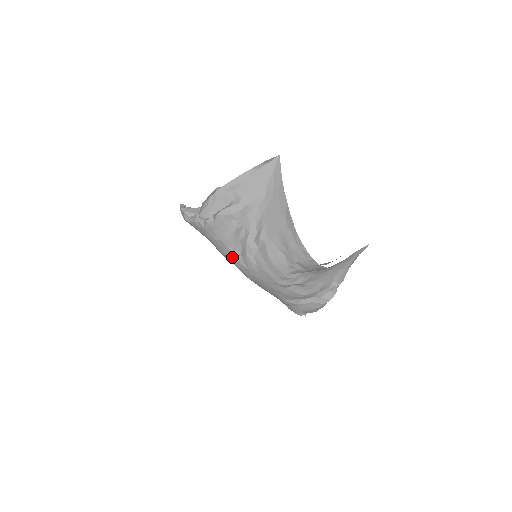
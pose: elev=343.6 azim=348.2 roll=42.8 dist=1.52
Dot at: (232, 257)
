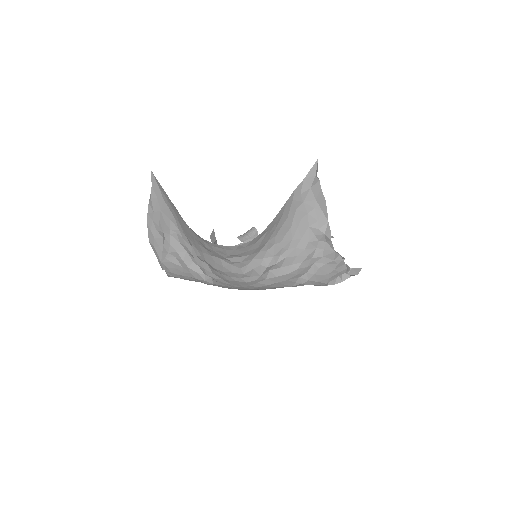
Dot at: (210, 284)
